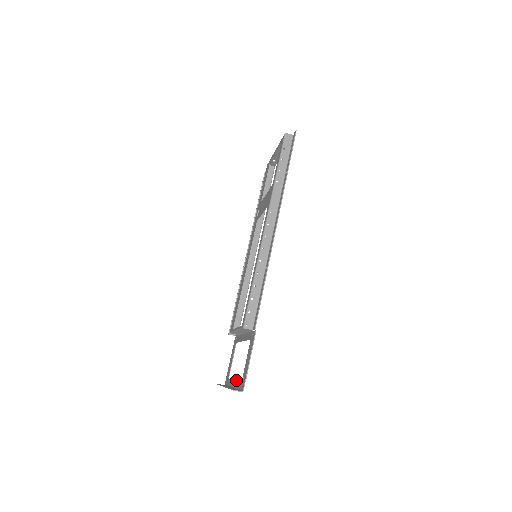
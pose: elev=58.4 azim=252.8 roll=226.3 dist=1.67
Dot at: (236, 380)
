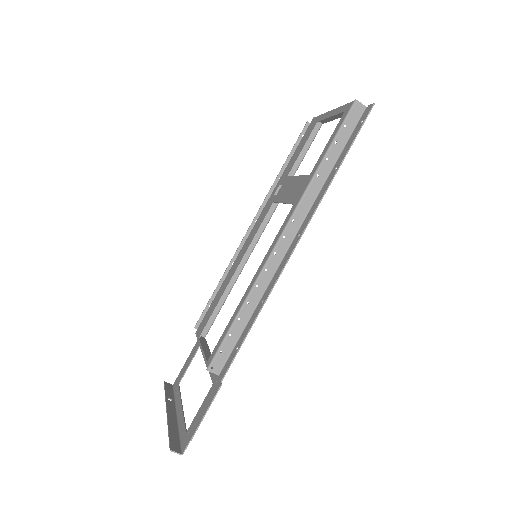
Dot at: (182, 413)
